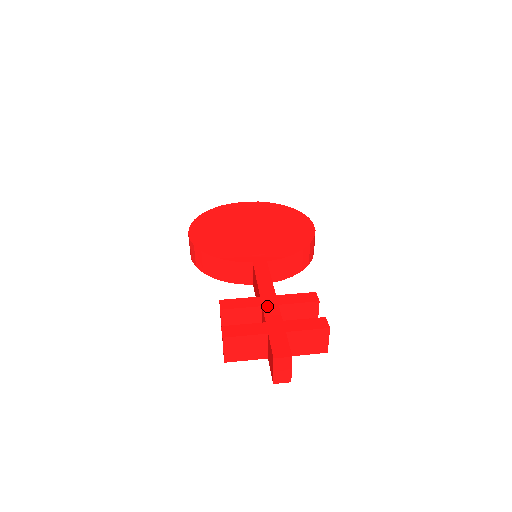
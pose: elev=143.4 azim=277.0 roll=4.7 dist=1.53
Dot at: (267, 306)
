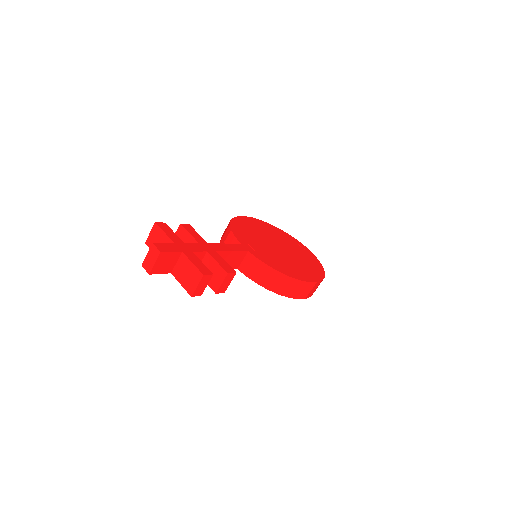
Dot at: (201, 245)
